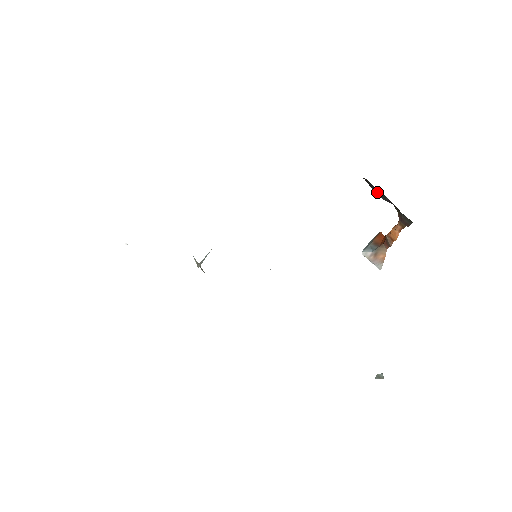
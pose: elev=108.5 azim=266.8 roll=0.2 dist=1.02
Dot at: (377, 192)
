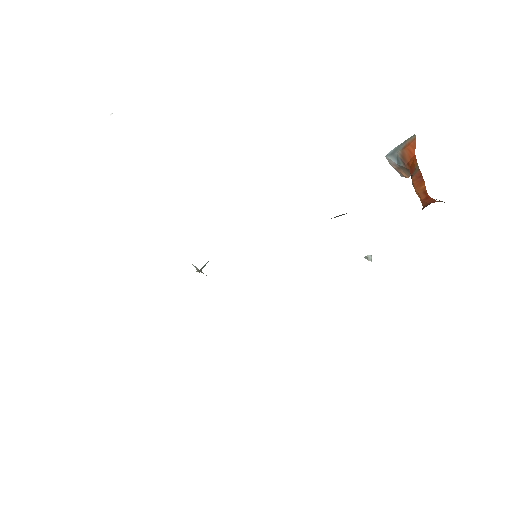
Dot at: occluded
